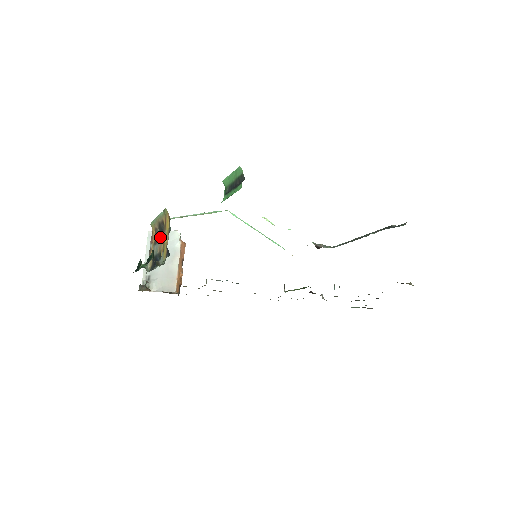
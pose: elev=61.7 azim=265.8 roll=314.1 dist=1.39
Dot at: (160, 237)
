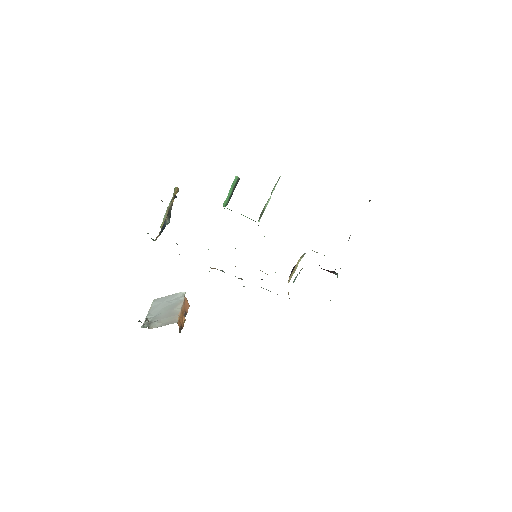
Dot at: (168, 223)
